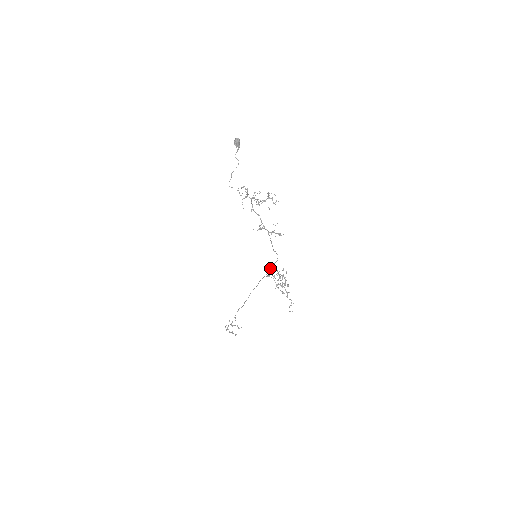
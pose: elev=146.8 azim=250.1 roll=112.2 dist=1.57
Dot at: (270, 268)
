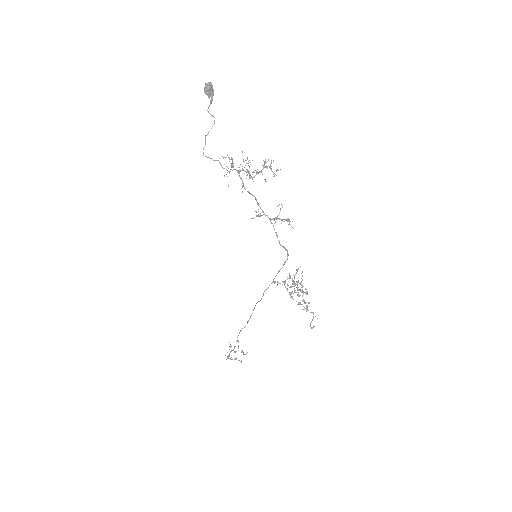
Dot at: (278, 271)
